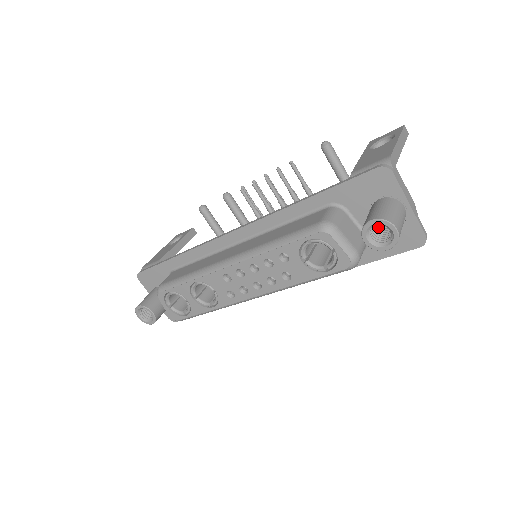
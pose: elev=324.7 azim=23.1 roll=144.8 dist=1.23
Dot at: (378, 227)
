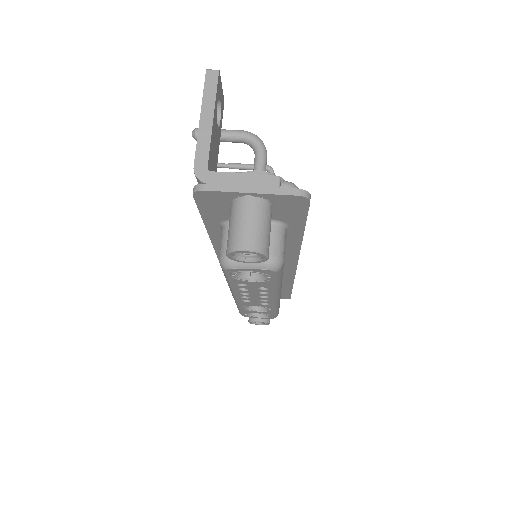
Dot at: occluded
